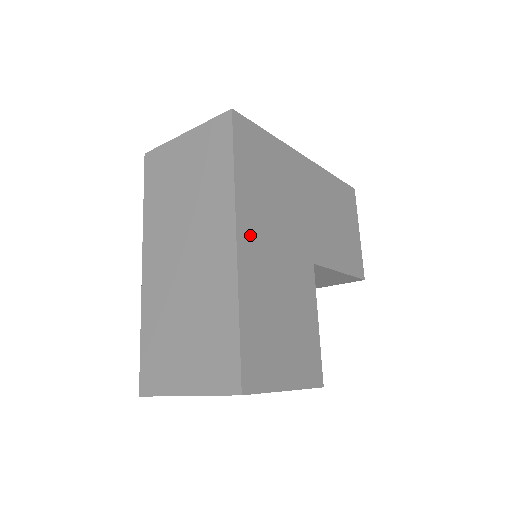
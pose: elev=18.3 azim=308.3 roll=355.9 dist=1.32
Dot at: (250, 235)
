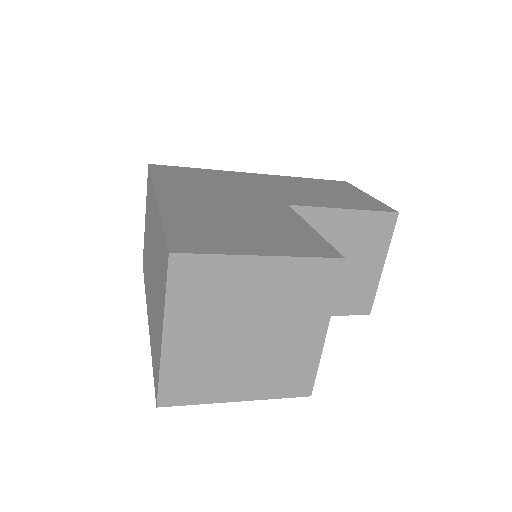
Dot at: (176, 195)
